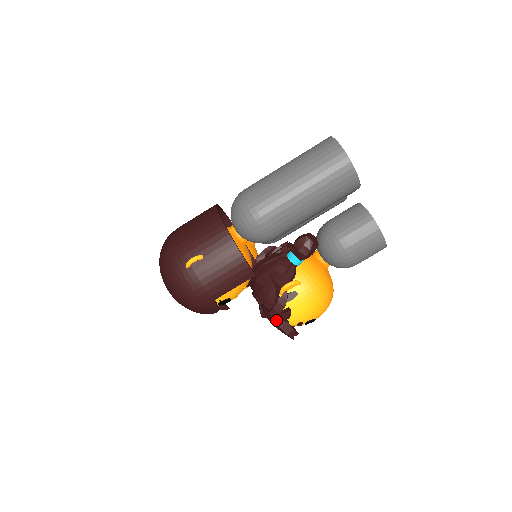
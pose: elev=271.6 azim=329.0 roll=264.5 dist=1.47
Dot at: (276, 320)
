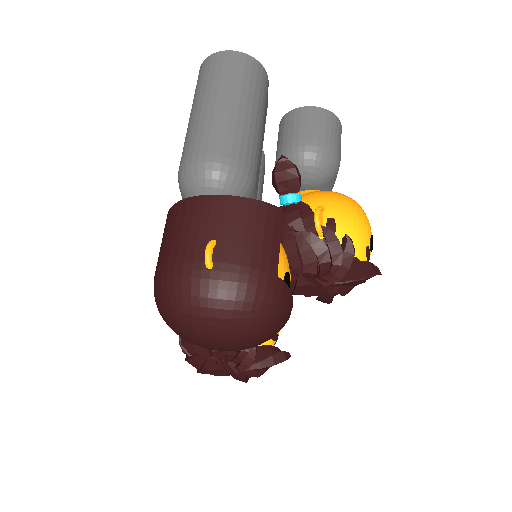
Dot at: (347, 266)
